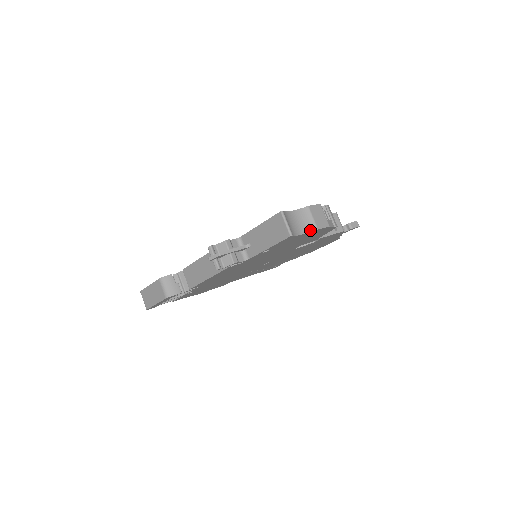
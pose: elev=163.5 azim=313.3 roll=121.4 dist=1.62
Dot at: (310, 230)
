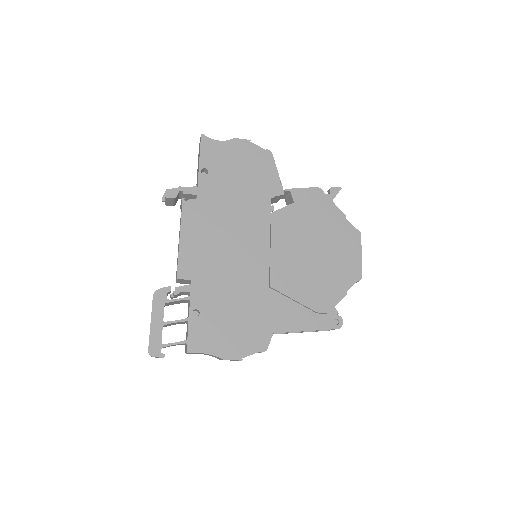
Dot at: (228, 141)
